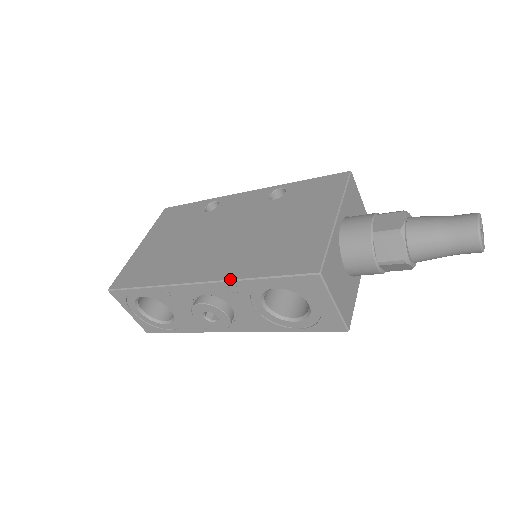
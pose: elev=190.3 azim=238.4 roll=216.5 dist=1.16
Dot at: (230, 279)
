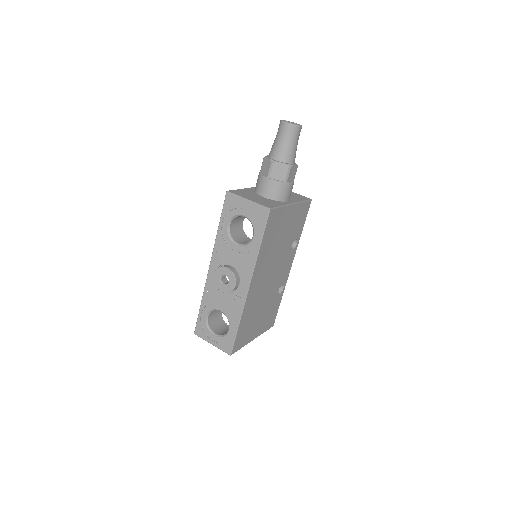
Dot at: (214, 245)
